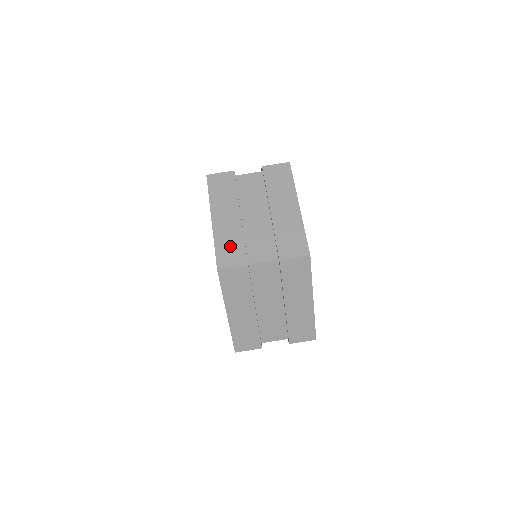
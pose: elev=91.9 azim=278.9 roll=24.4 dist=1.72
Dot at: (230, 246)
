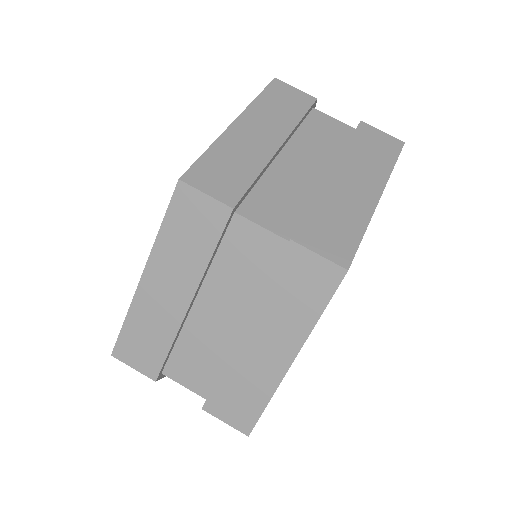
Dot at: (146, 338)
